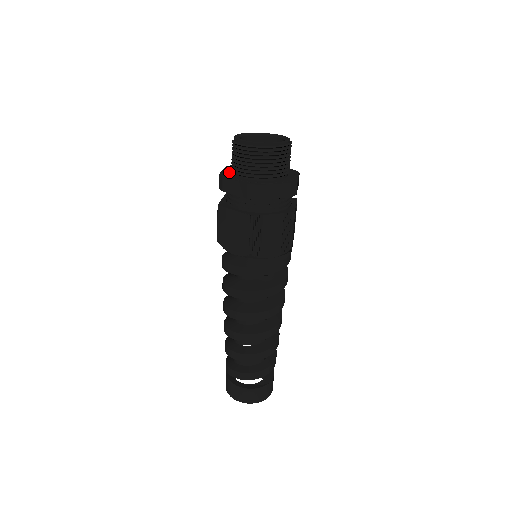
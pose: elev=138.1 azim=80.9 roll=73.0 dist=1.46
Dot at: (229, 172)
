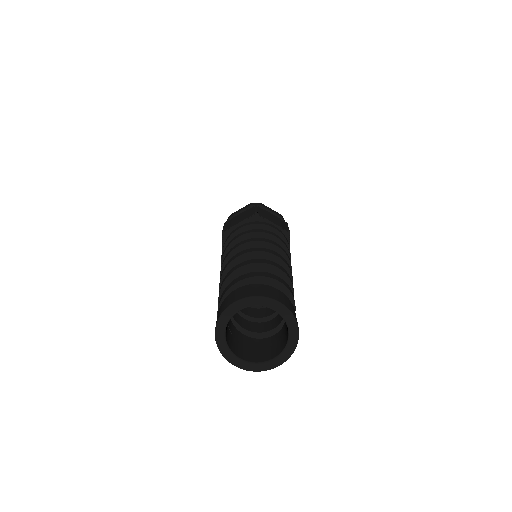
Dot at: occluded
